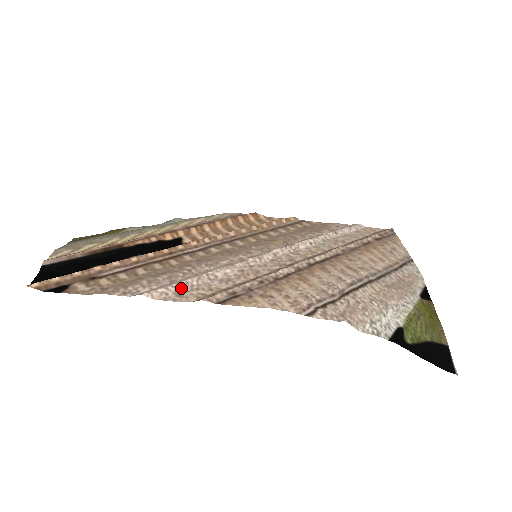
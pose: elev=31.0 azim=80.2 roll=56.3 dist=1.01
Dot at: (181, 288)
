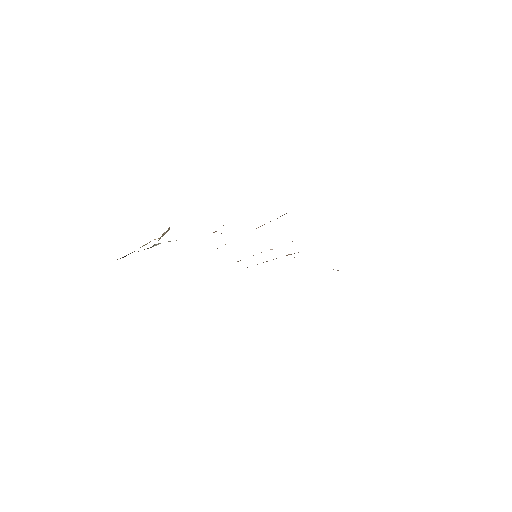
Dot at: occluded
